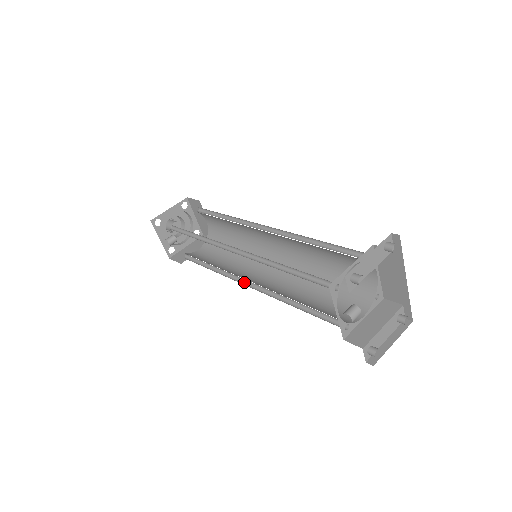
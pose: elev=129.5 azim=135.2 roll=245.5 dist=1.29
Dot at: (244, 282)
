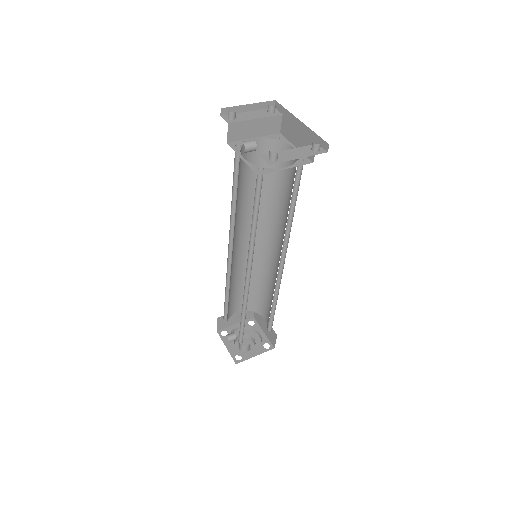
Dot at: occluded
